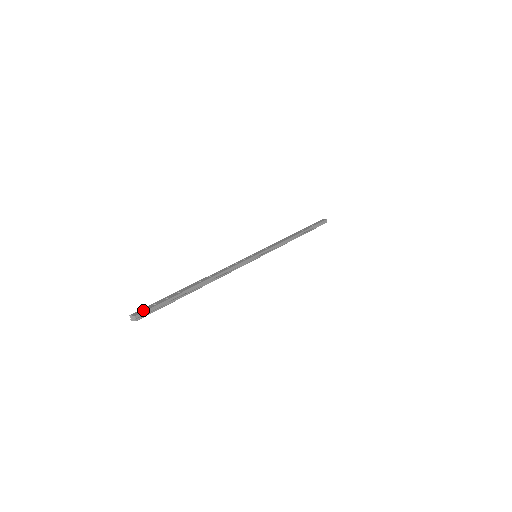
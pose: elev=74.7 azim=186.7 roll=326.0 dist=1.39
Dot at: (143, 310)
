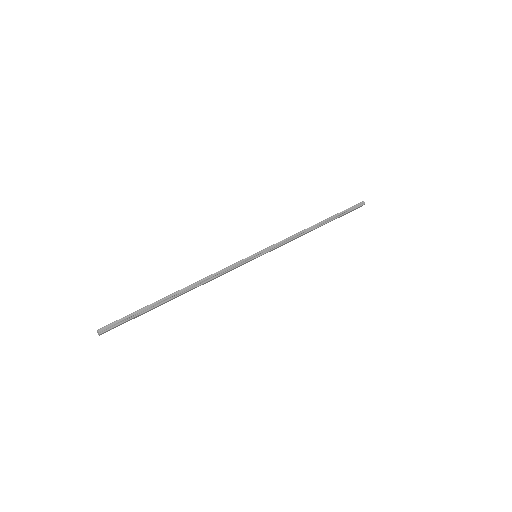
Dot at: (109, 324)
